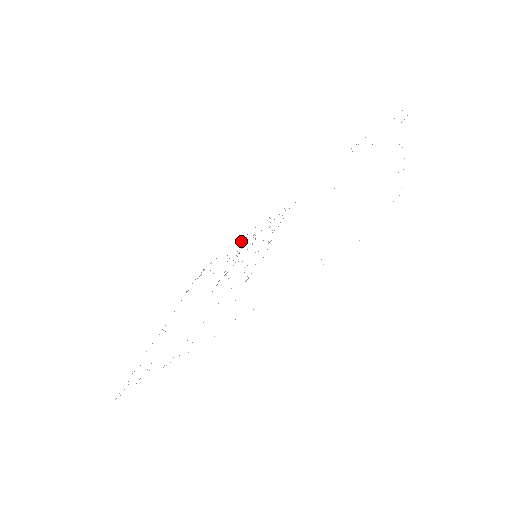
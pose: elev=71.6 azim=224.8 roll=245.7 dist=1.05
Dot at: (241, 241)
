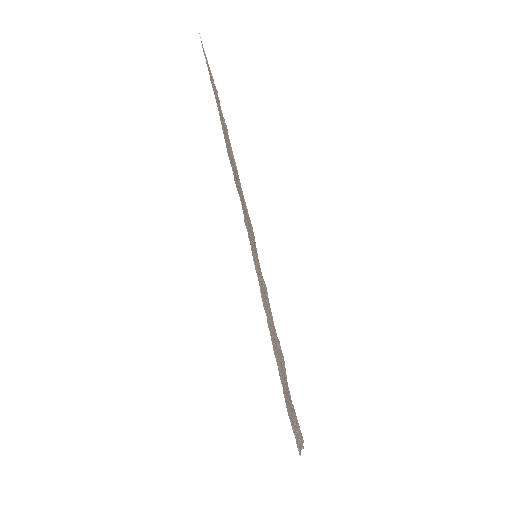
Dot at: occluded
